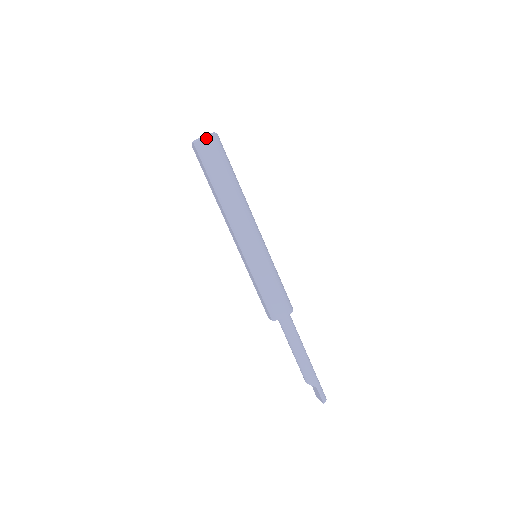
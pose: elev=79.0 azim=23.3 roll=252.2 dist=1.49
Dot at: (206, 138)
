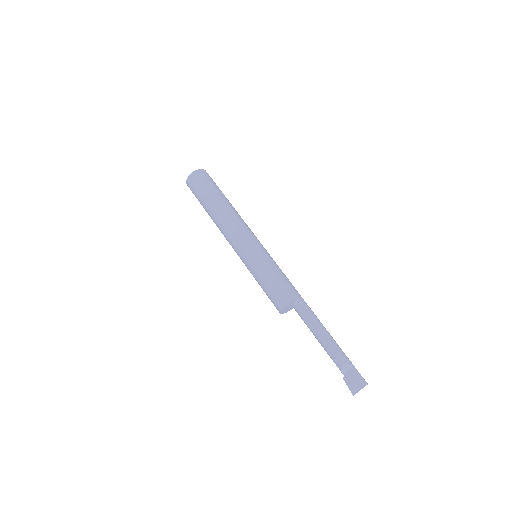
Dot at: (205, 170)
